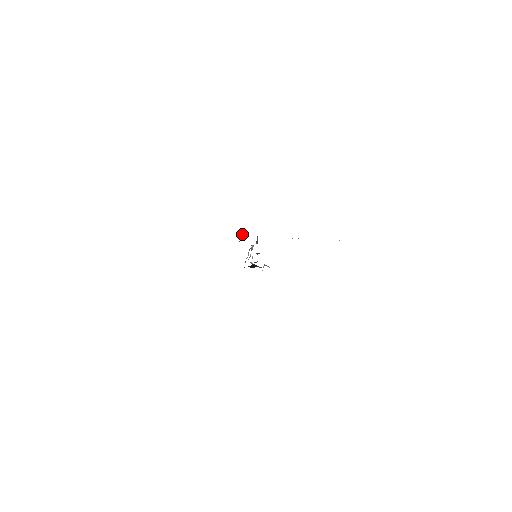
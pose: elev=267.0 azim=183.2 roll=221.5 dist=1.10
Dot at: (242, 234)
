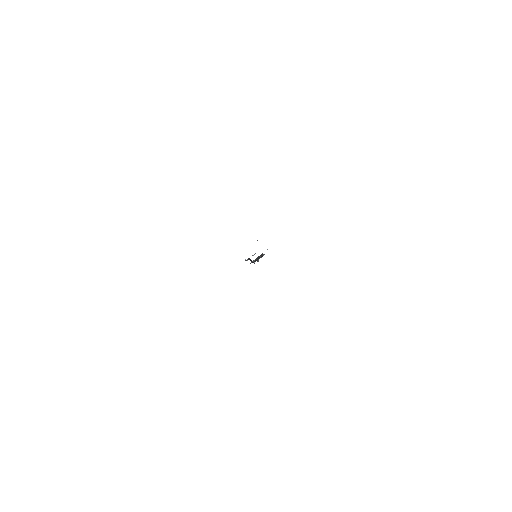
Dot at: occluded
